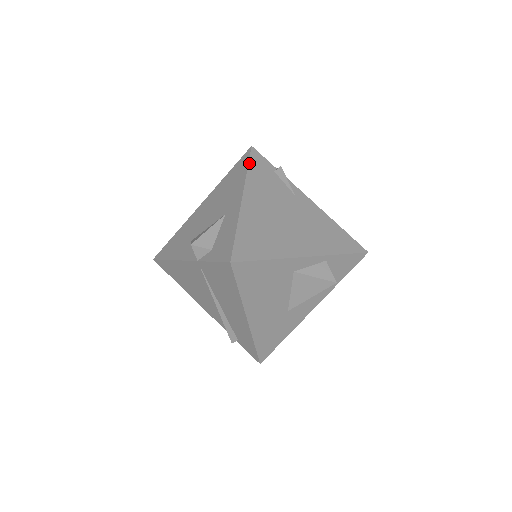
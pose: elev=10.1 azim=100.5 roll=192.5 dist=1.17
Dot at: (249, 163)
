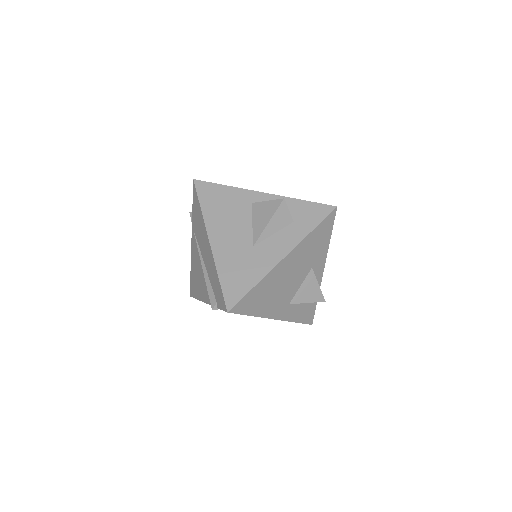
Dot at: occluded
